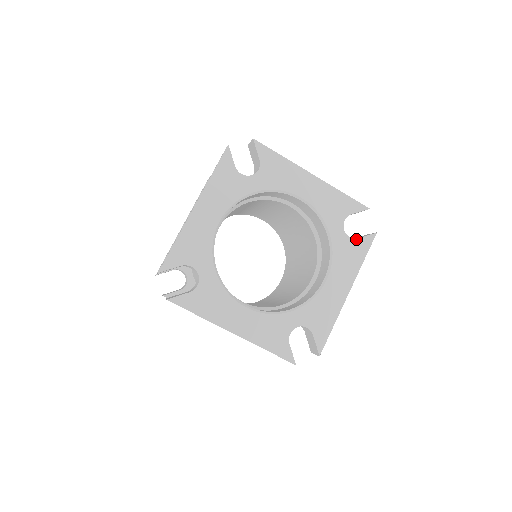
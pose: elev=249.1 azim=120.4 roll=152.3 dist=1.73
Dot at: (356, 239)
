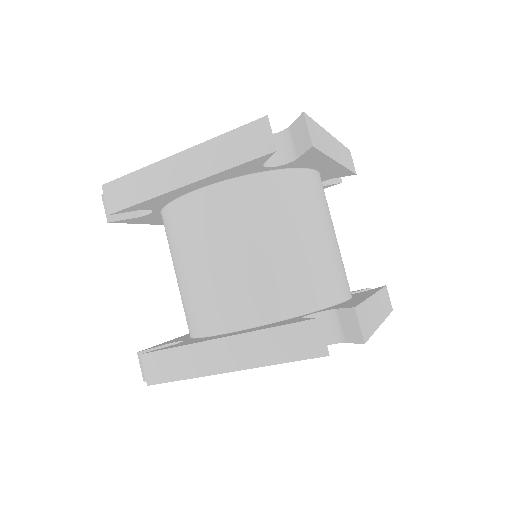
Dot at: occluded
